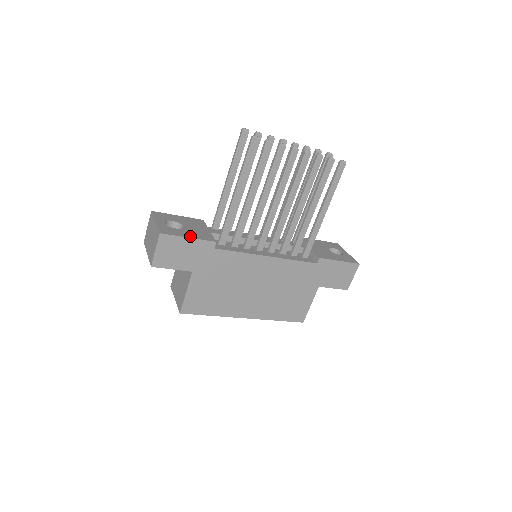
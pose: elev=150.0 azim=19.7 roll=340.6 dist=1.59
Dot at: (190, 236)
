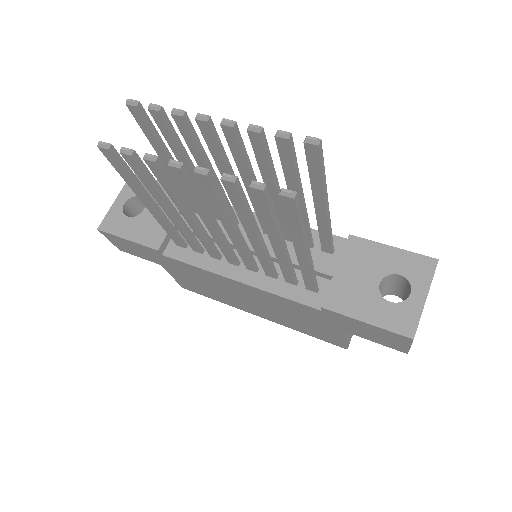
Dot at: (131, 236)
